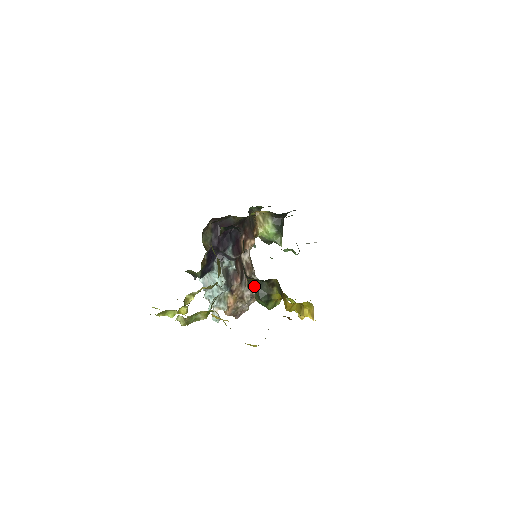
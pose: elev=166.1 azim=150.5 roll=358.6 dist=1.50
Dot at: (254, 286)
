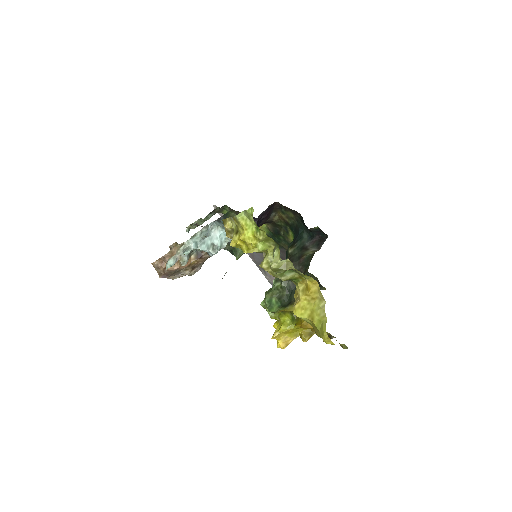
Dot at: (290, 286)
